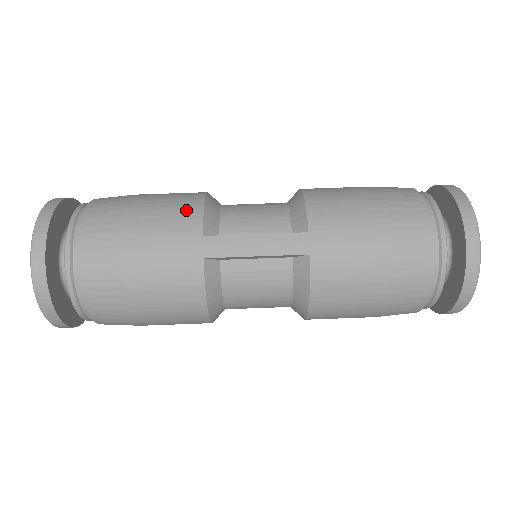
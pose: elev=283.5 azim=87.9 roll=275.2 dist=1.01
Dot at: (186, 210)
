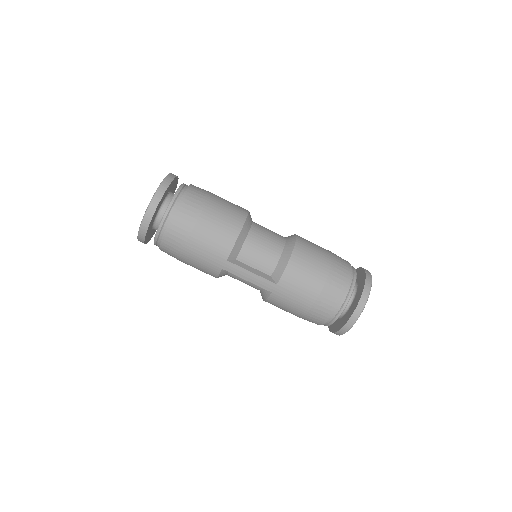
Dot at: (225, 241)
